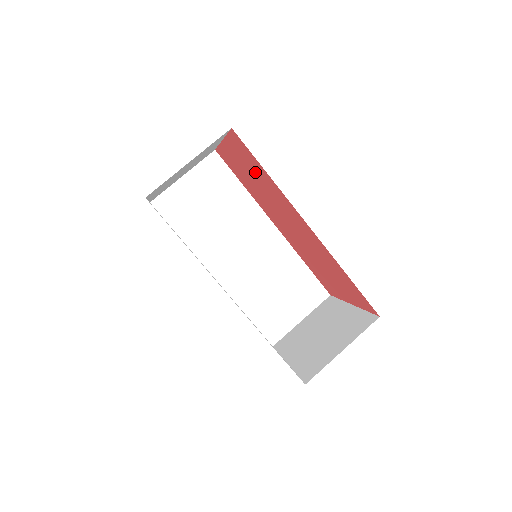
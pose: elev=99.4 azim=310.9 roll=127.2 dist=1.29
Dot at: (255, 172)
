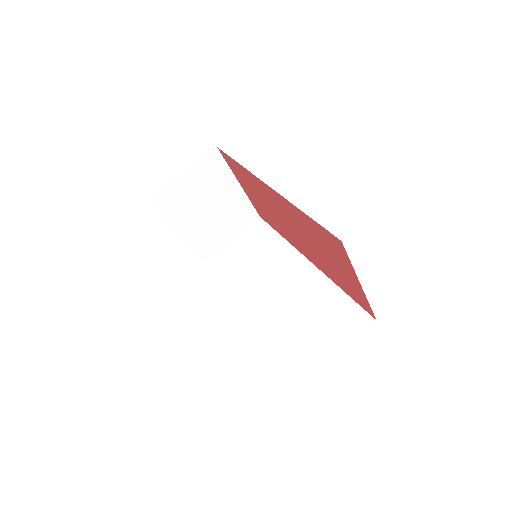
Dot at: (248, 183)
